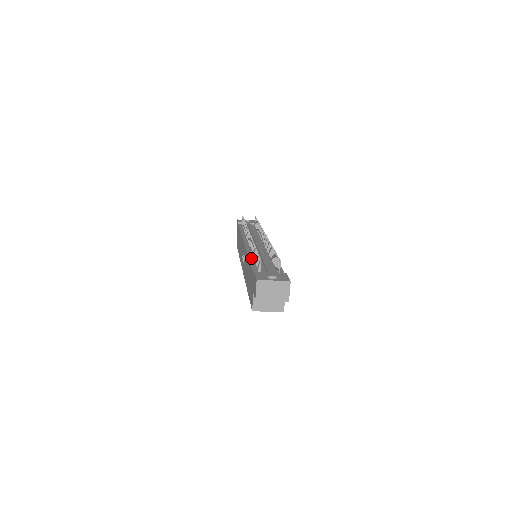
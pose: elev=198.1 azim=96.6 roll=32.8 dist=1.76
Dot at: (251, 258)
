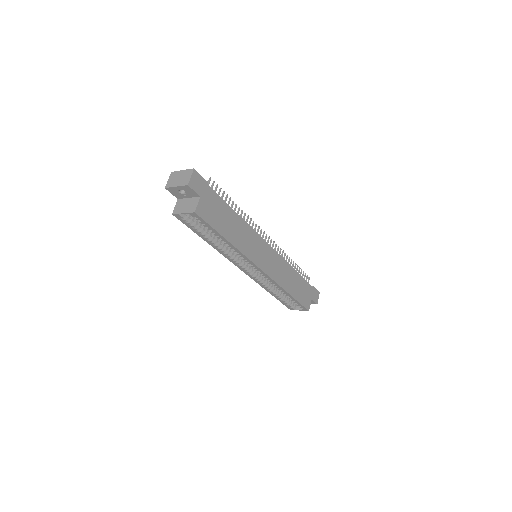
Dot at: occluded
